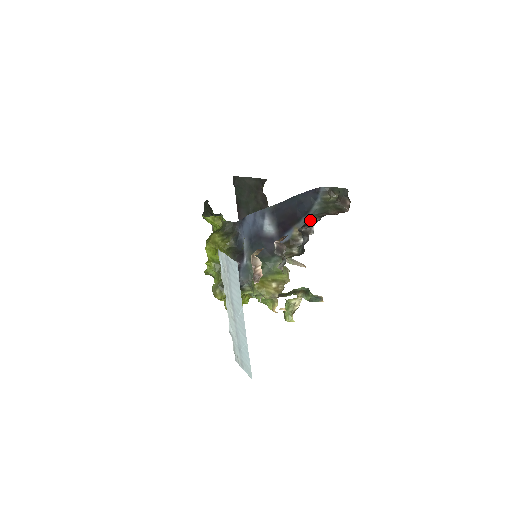
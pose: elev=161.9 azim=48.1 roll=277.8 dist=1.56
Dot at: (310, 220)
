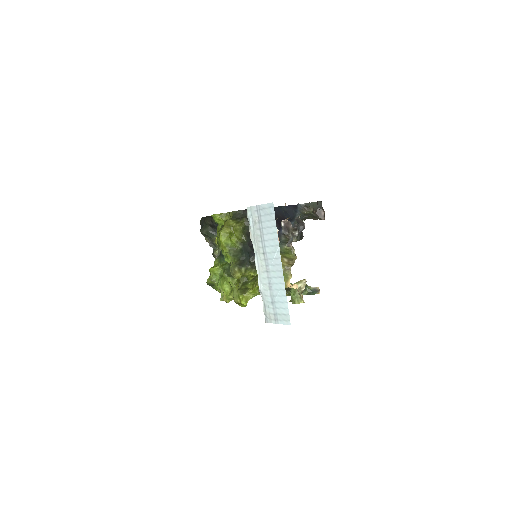
Dot at: occluded
